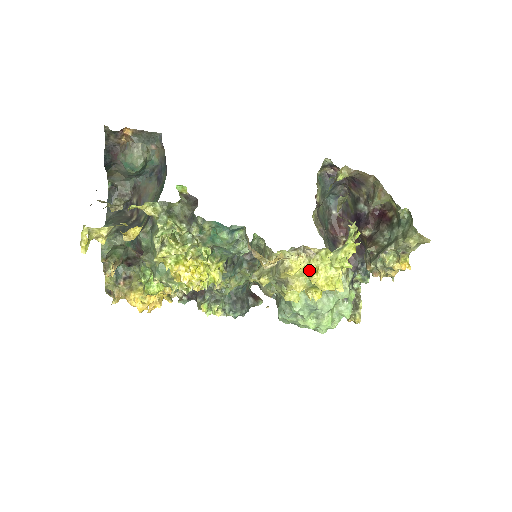
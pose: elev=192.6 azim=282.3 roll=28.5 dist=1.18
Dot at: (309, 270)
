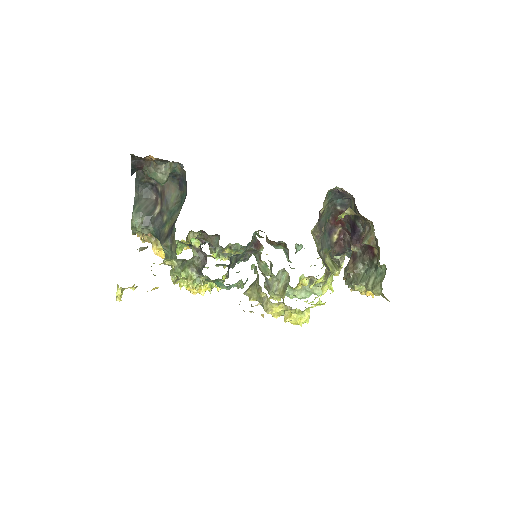
Dot at: (285, 312)
